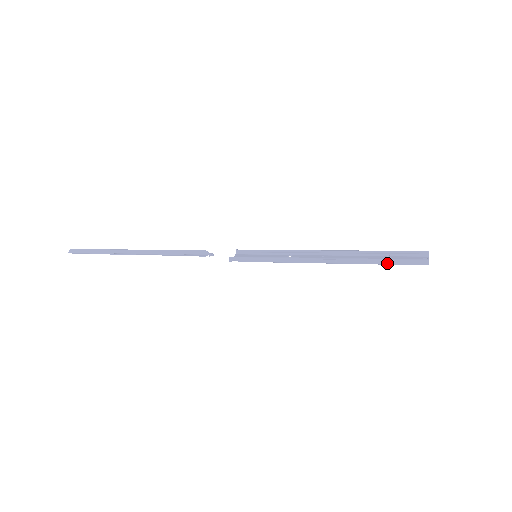
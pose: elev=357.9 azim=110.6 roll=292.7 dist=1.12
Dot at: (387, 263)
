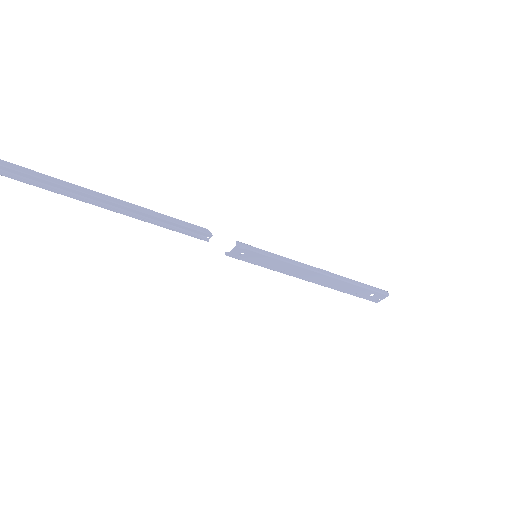
Dot at: (365, 286)
